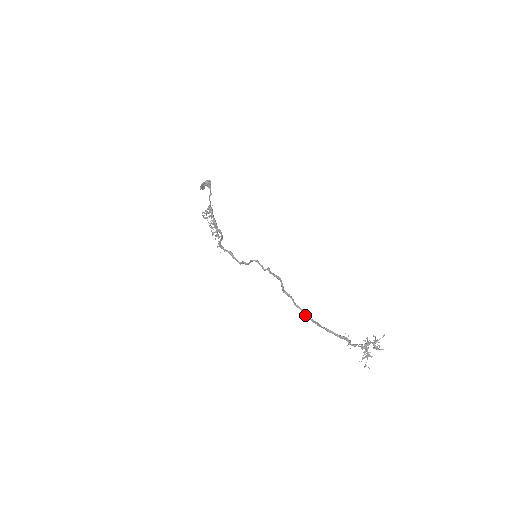
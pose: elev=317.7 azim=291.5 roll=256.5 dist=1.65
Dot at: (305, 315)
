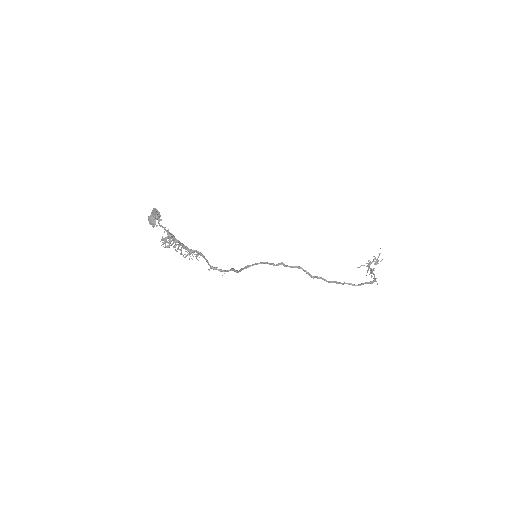
Dot at: occluded
